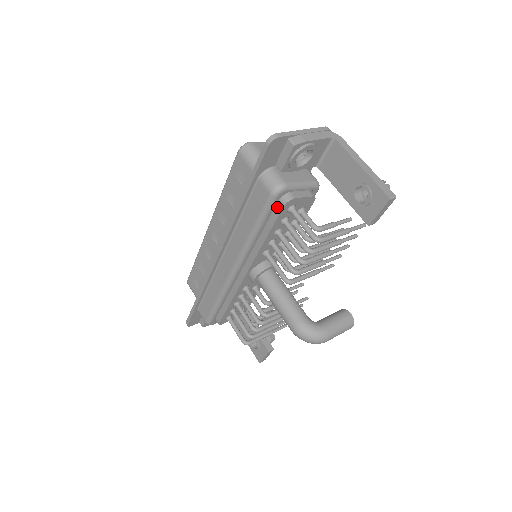
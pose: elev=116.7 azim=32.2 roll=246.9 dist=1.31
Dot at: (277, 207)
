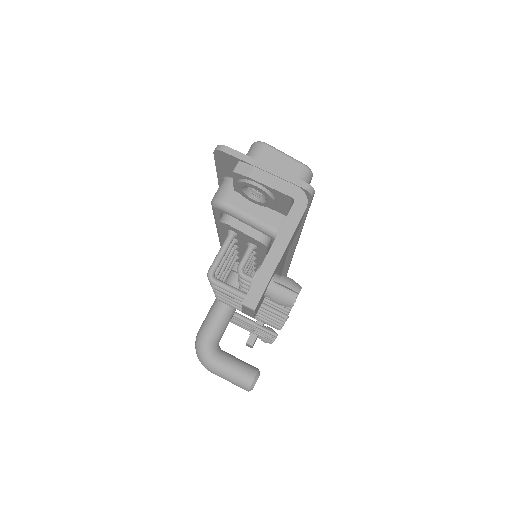
Dot at: occluded
